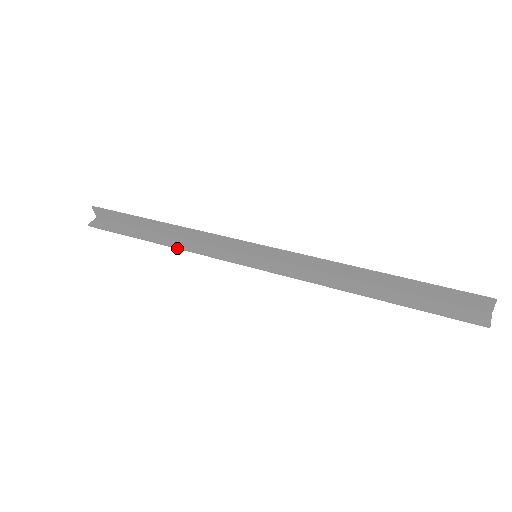
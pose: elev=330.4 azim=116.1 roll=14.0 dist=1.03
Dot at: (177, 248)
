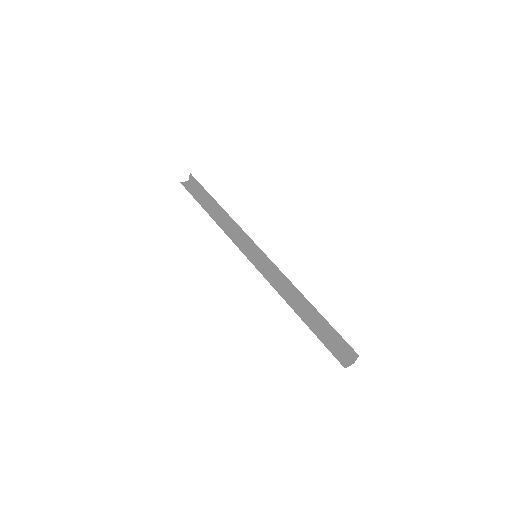
Dot at: (218, 225)
